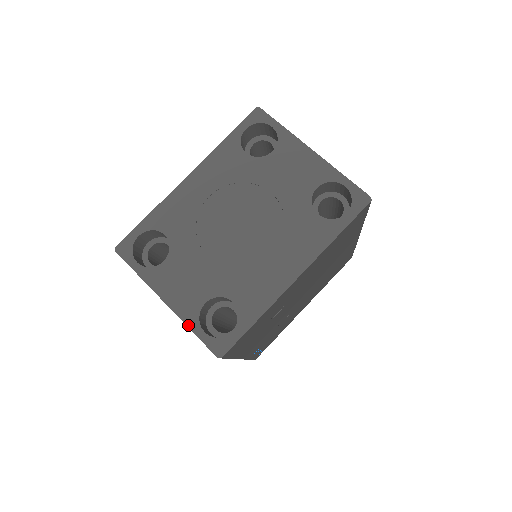
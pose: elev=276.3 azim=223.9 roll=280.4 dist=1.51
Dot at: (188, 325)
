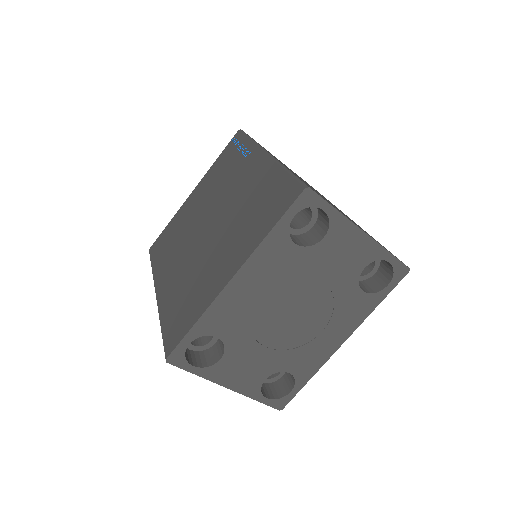
Dot at: (252, 398)
